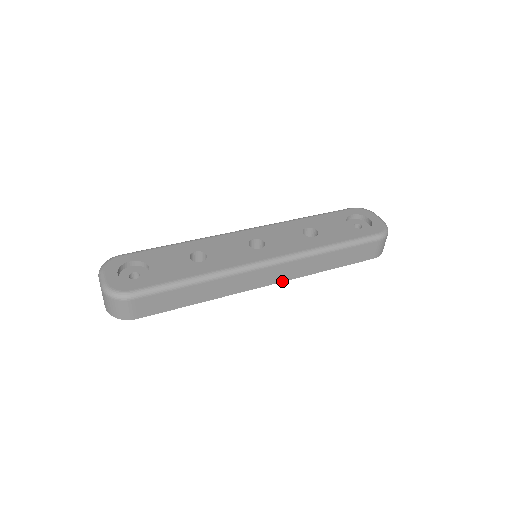
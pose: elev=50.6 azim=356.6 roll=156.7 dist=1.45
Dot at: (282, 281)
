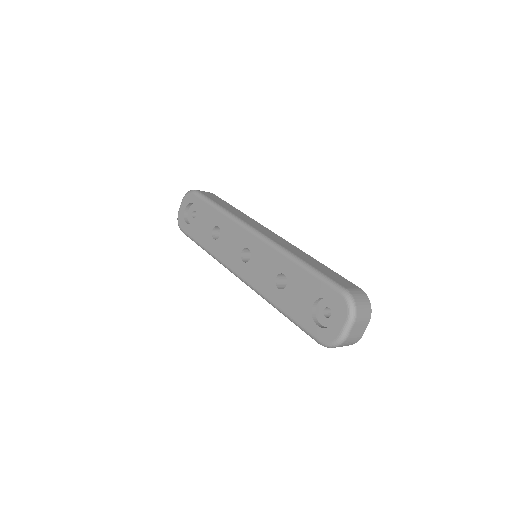
Dot at: occluded
